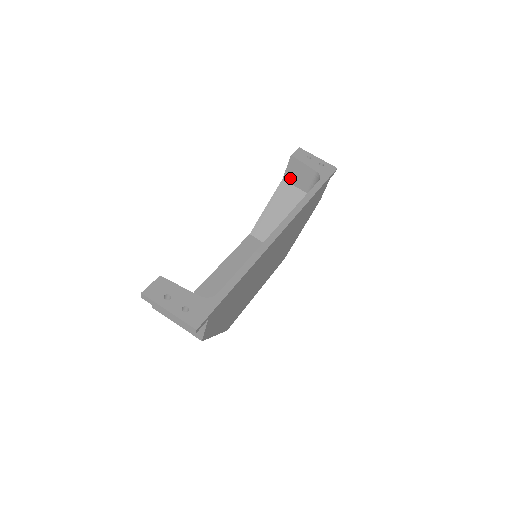
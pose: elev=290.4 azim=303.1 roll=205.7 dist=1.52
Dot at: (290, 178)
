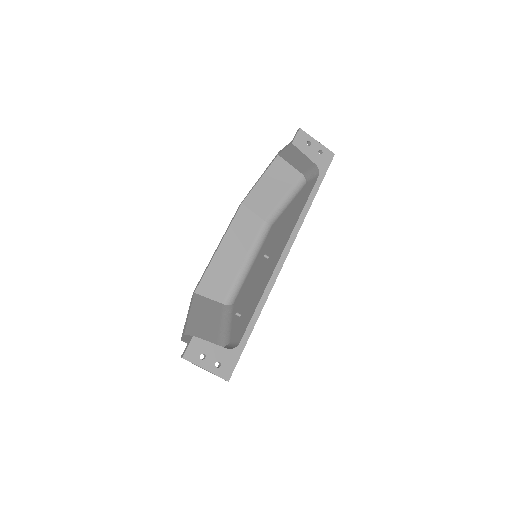
Dot at: (286, 157)
